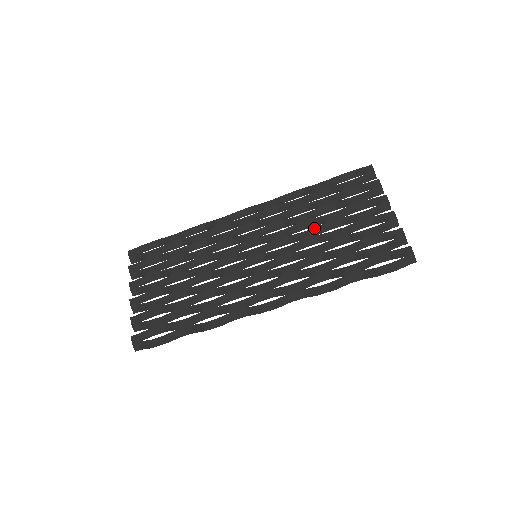
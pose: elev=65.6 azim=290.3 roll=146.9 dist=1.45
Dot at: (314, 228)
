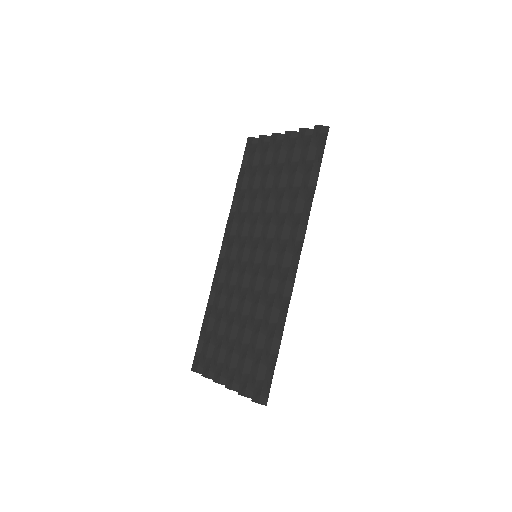
Dot at: (263, 198)
